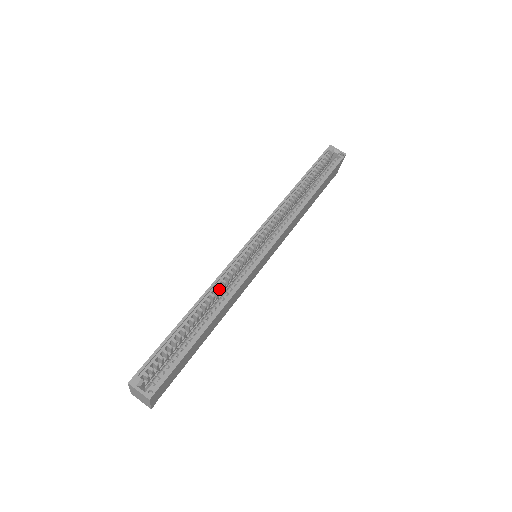
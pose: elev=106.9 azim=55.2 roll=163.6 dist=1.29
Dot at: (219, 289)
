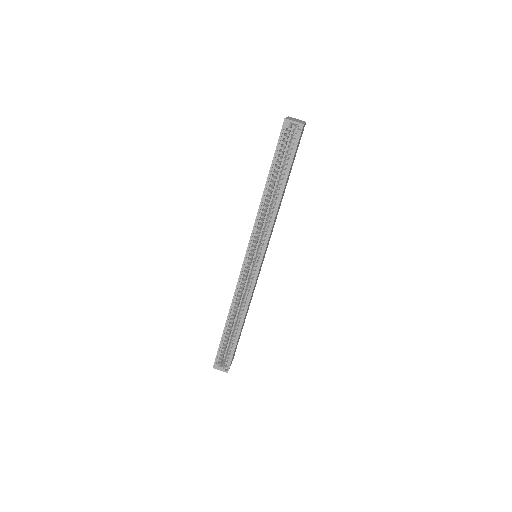
Dot at: (239, 297)
